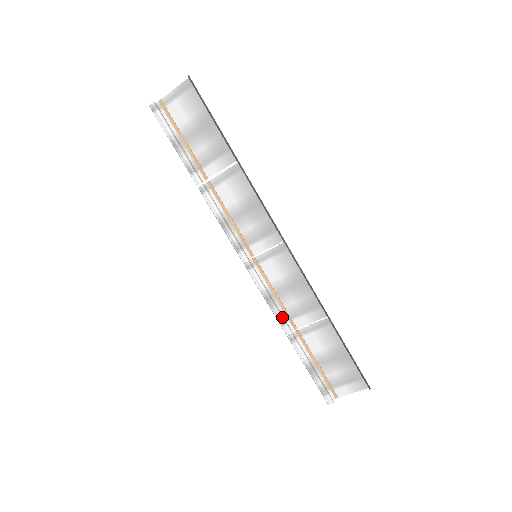
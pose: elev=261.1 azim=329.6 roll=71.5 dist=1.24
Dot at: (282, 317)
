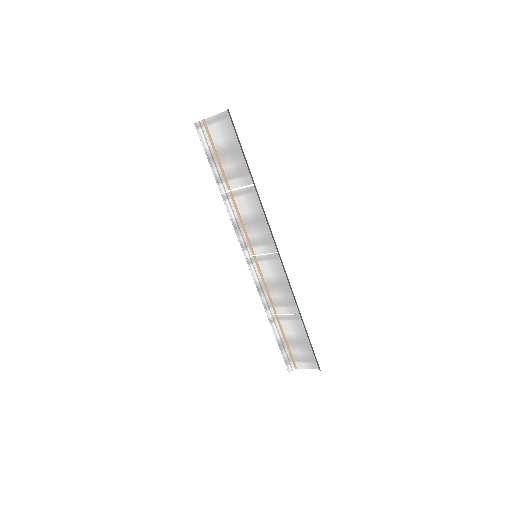
Dot at: (267, 304)
